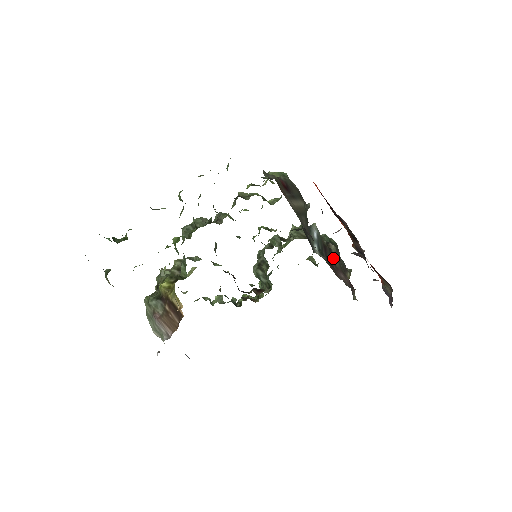
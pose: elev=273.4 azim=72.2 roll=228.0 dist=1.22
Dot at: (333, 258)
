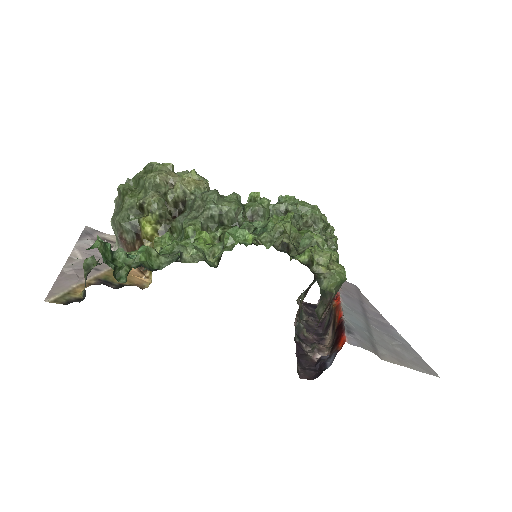
Dot at: occluded
